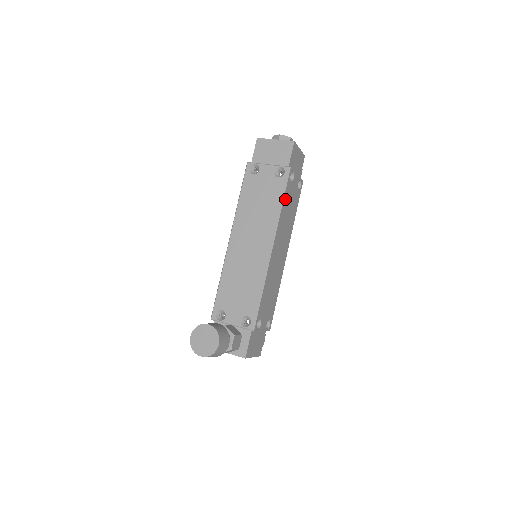
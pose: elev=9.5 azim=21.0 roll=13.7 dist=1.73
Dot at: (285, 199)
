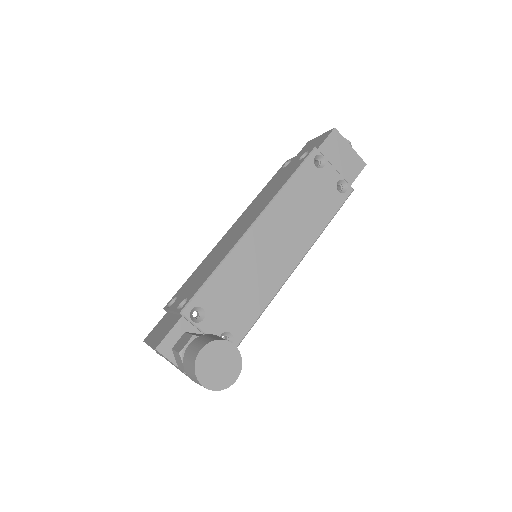
Dot at: occluded
